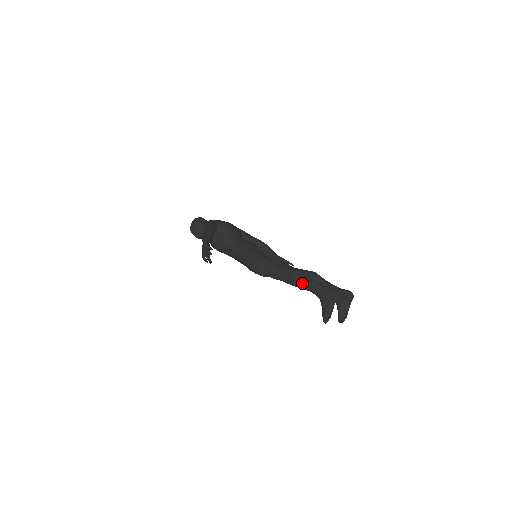
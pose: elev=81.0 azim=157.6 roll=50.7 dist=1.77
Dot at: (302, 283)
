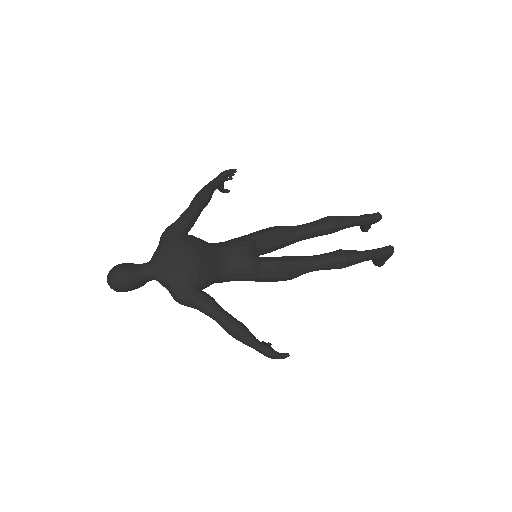
Dot at: occluded
